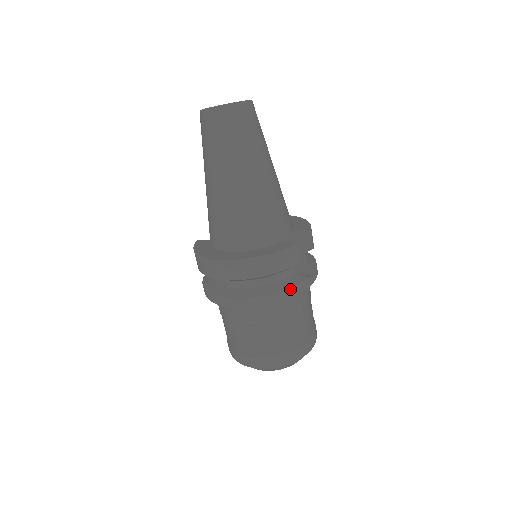
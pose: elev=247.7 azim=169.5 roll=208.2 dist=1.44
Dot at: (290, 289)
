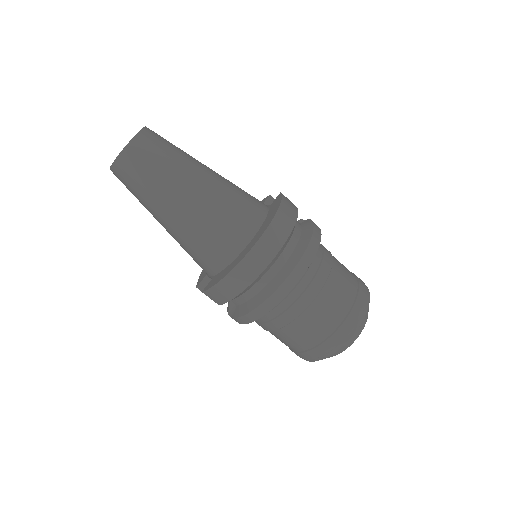
Dot at: (314, 227)
